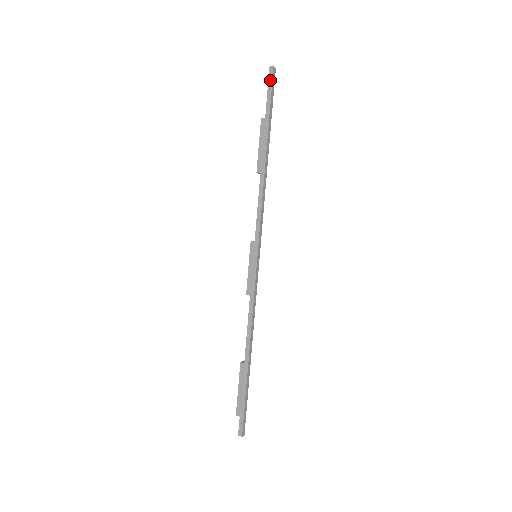
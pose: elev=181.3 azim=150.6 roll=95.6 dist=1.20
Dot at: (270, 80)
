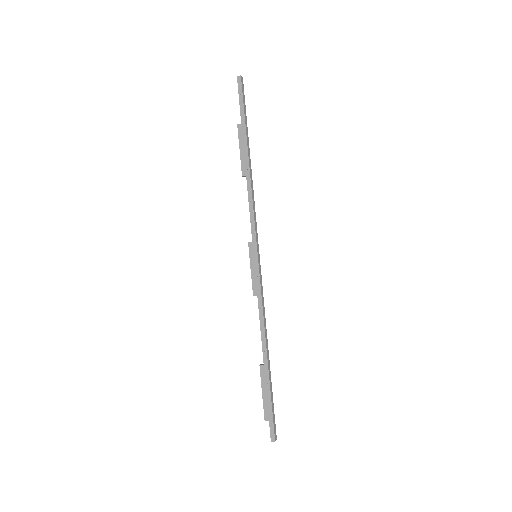
Dot at: (240, 89)
